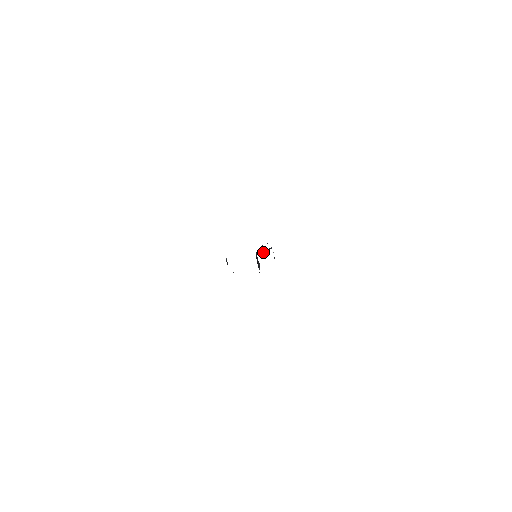
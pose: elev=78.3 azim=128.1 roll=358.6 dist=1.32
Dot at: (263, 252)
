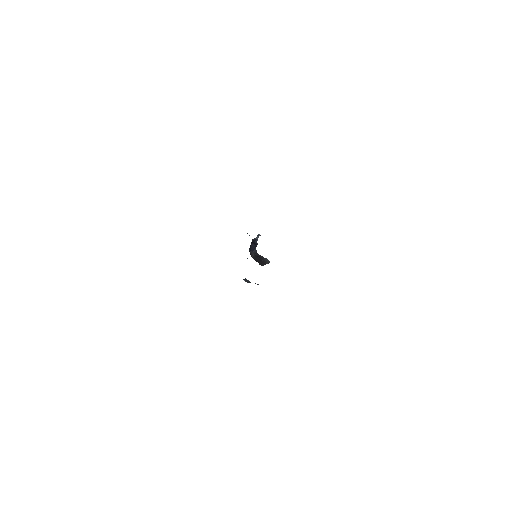
Dot at: (254, 248)
